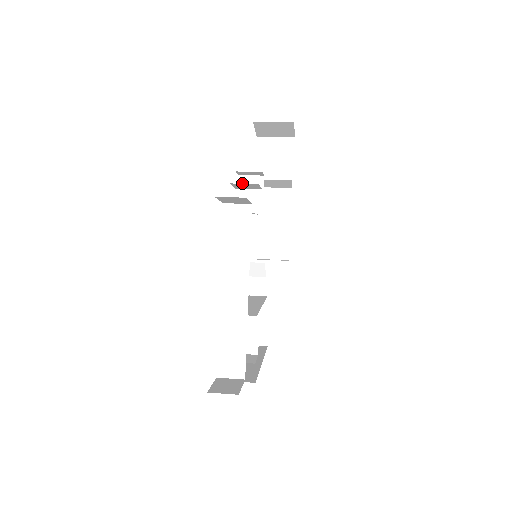
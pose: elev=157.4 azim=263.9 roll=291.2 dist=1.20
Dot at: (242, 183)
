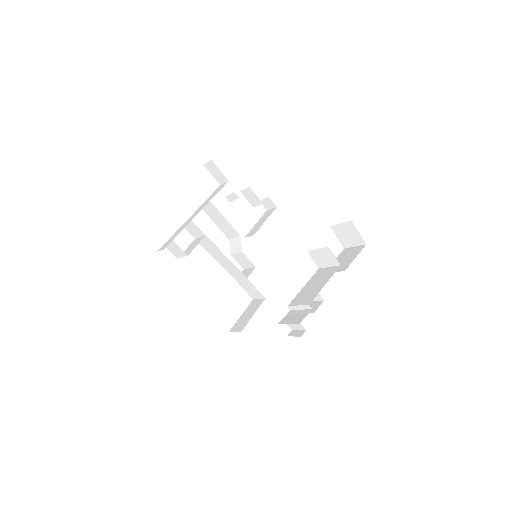
Dot at: (266, 213)
